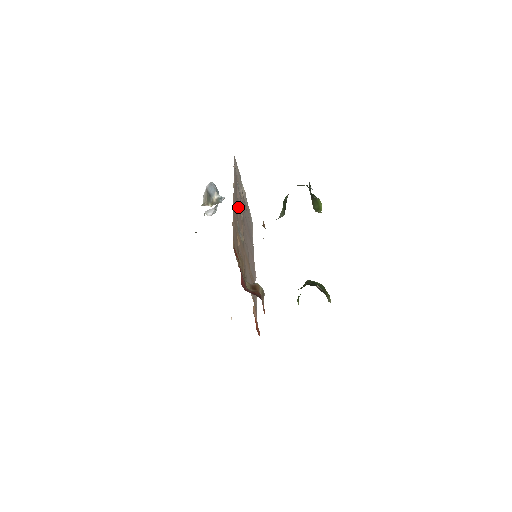
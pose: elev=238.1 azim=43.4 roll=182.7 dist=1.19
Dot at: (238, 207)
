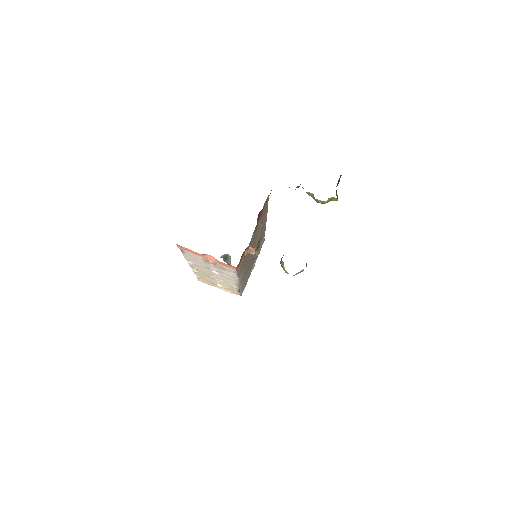
Dot at: occluded
